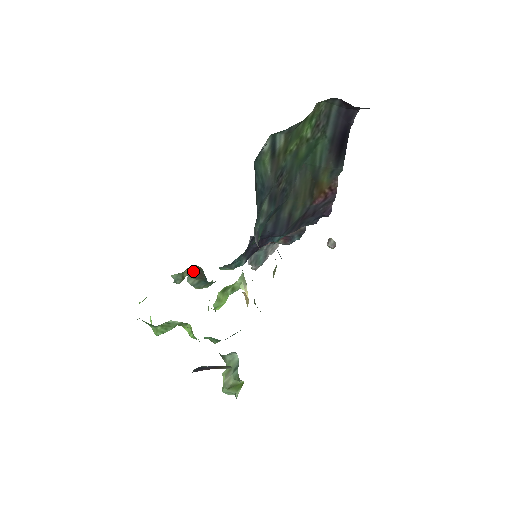
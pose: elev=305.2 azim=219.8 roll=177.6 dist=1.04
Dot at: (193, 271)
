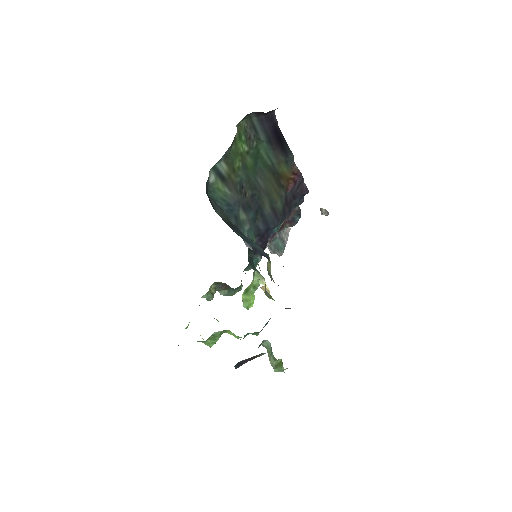
Dot at: (218, 286)
